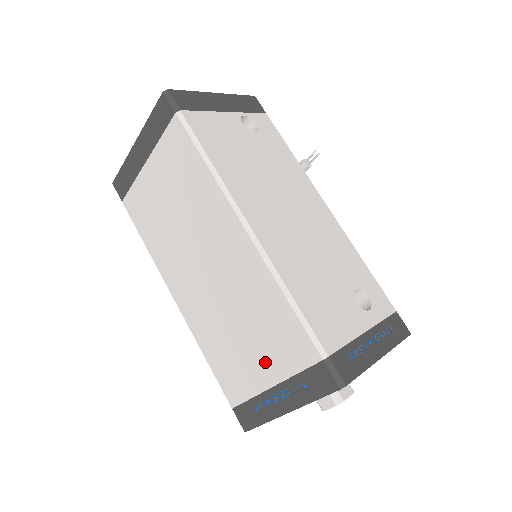
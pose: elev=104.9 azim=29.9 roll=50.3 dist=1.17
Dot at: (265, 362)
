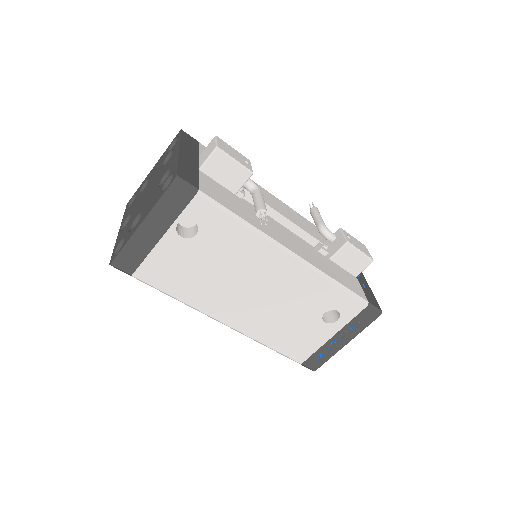
Dot at: occluded
